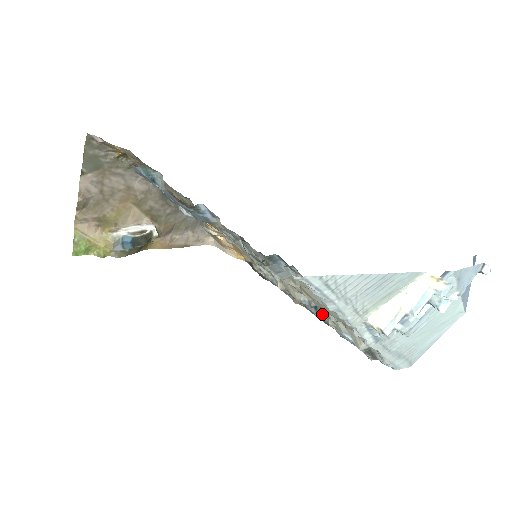
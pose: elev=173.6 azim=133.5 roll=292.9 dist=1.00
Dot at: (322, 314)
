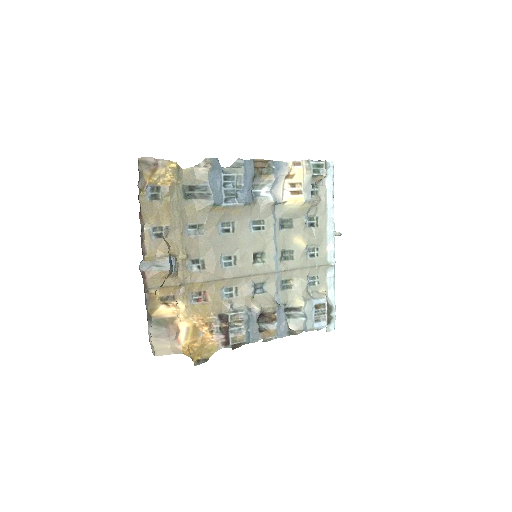
Dot at: (286, 322)
